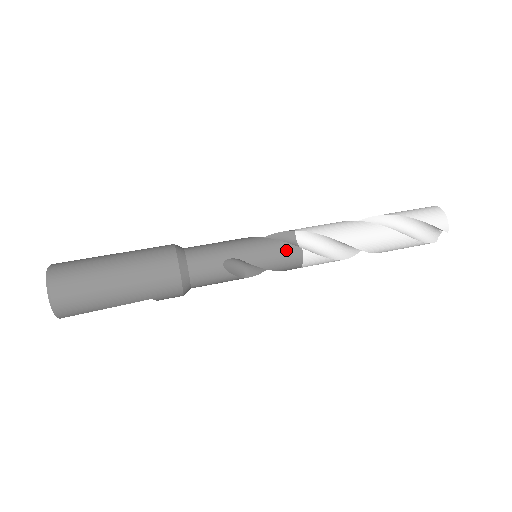
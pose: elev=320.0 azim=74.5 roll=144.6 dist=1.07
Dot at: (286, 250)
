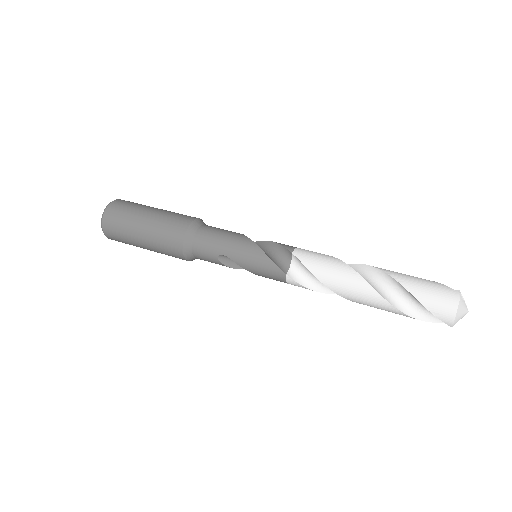
Dot at: (271, 269)
